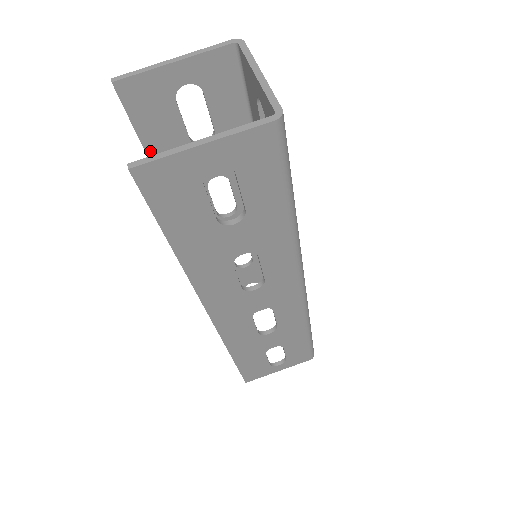
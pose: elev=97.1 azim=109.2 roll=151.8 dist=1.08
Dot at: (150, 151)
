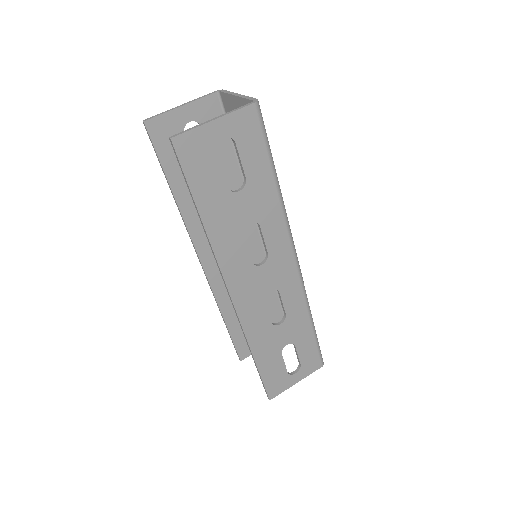
Dot at: (169, 175)
